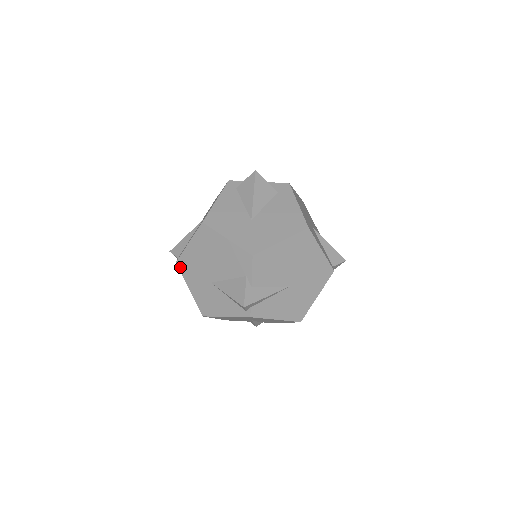
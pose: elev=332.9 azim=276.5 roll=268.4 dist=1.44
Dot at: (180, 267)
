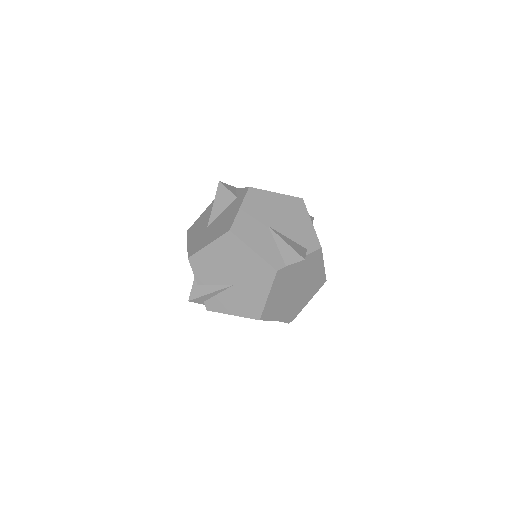
Dot at: occluded
